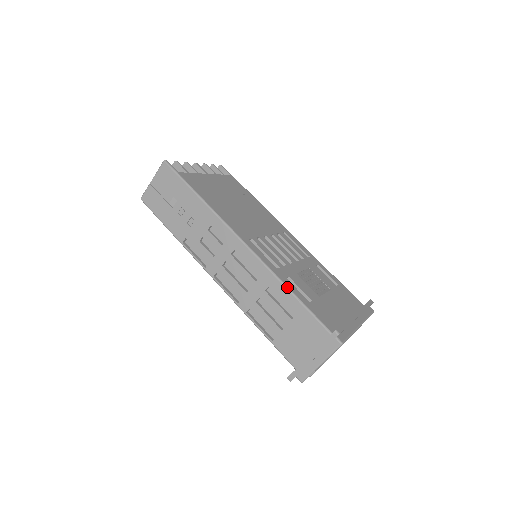
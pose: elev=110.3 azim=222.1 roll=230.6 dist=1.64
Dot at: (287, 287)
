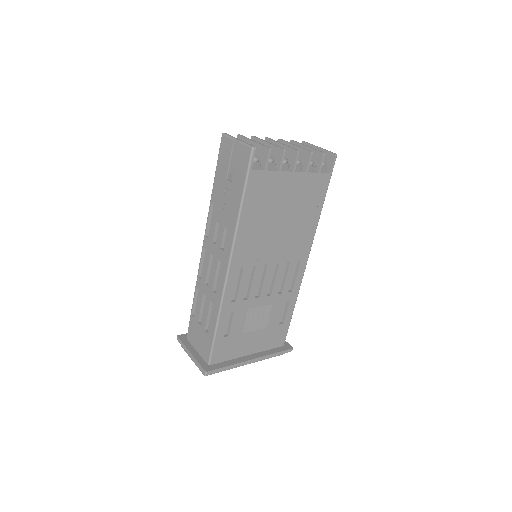
Dot at: (218, 321)
